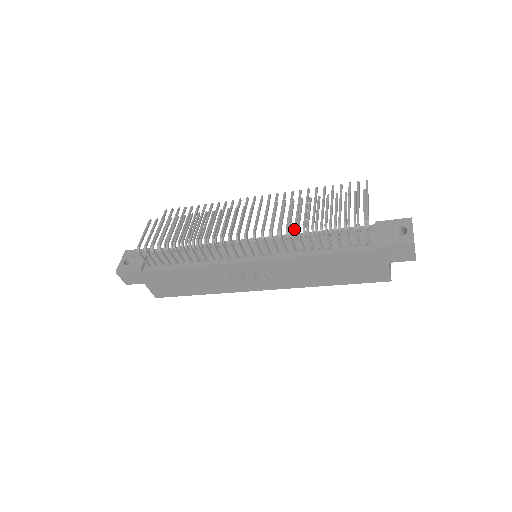
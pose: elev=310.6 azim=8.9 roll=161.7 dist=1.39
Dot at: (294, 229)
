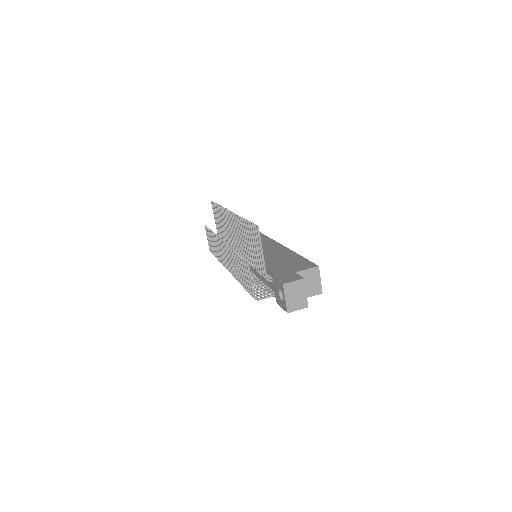
Dot at: occluded
